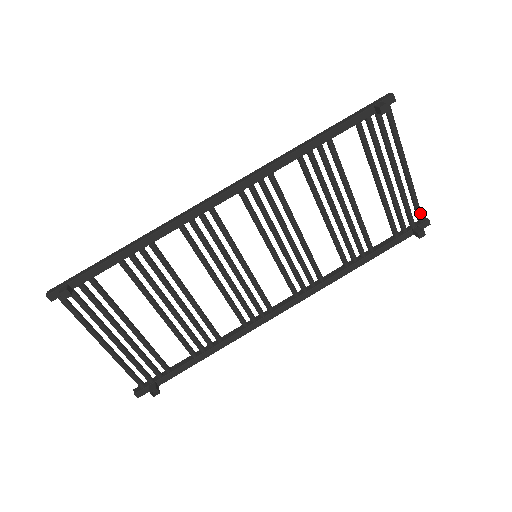
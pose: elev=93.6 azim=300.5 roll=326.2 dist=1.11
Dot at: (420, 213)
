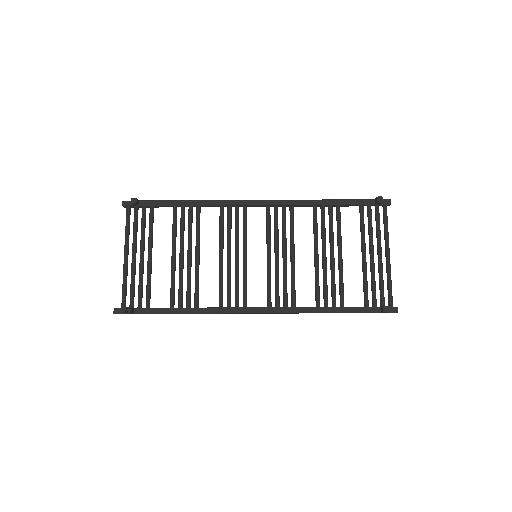
Dot at: (391, 297)
